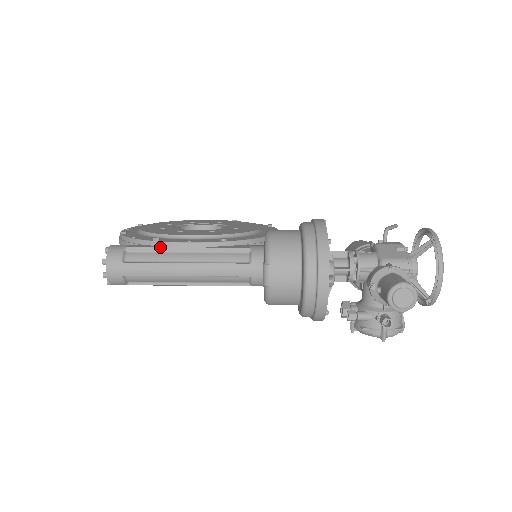
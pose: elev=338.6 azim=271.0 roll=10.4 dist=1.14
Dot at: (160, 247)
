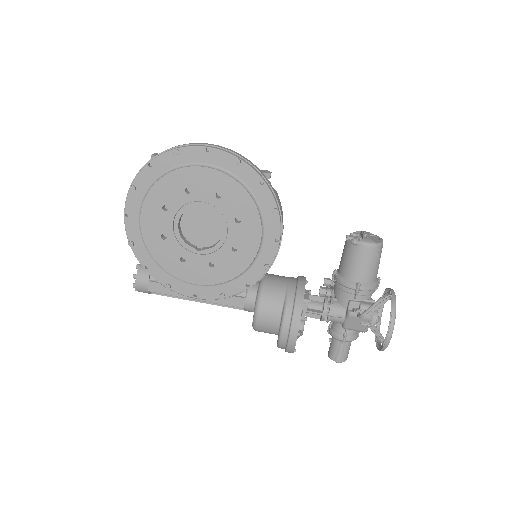
Dot at: occluded
